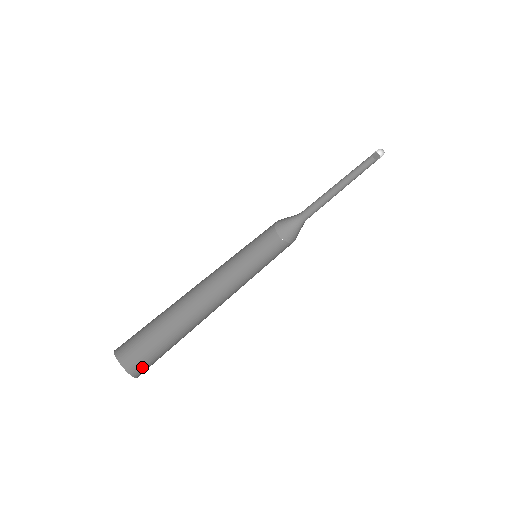
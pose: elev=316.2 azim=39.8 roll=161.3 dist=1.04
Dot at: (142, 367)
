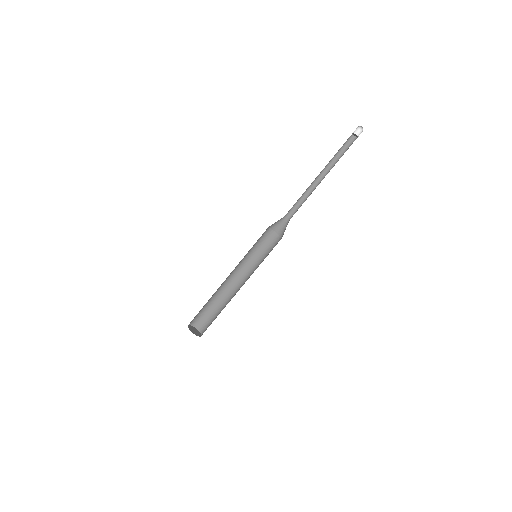
Dot at: (205, 330)
